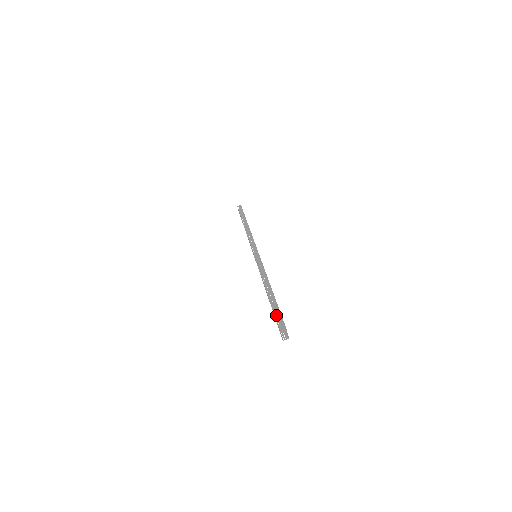
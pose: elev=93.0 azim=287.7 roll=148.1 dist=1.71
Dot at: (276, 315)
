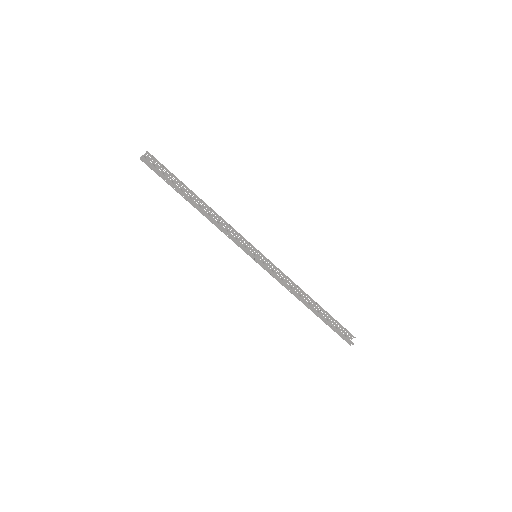
Dot at: (337, 333)
